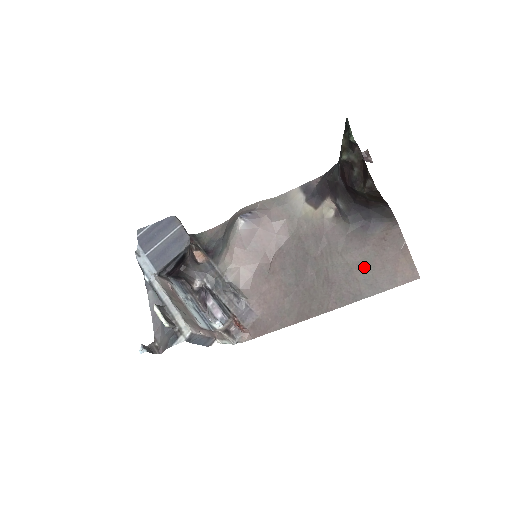
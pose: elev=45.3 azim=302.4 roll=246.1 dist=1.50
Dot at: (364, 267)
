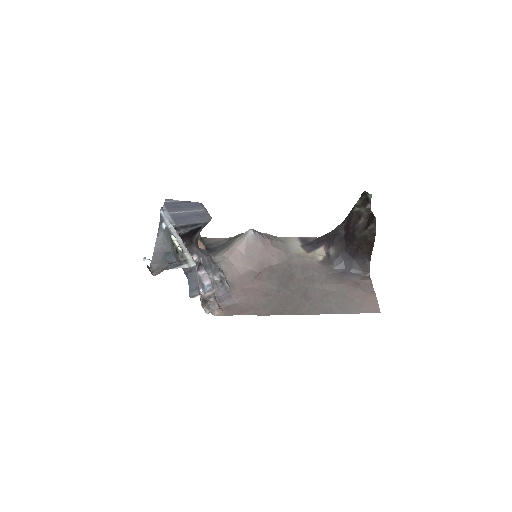
Dot at: (338, 295)
